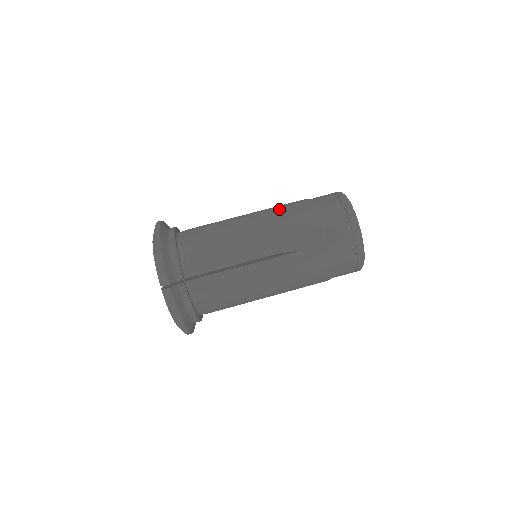
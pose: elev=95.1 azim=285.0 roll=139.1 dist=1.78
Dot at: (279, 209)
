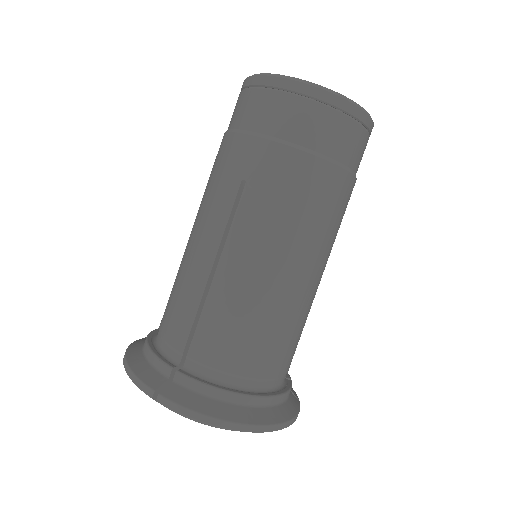
Dot at: occluded
